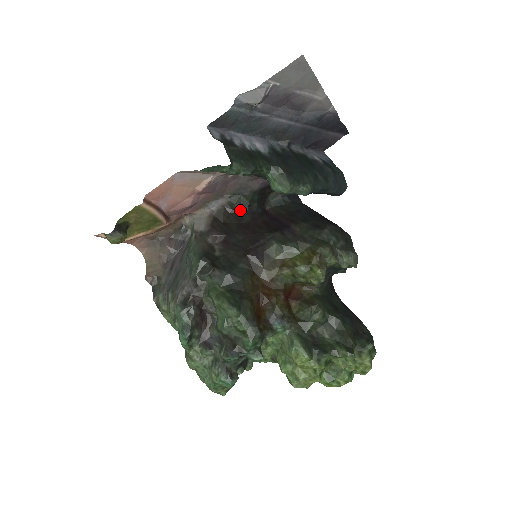
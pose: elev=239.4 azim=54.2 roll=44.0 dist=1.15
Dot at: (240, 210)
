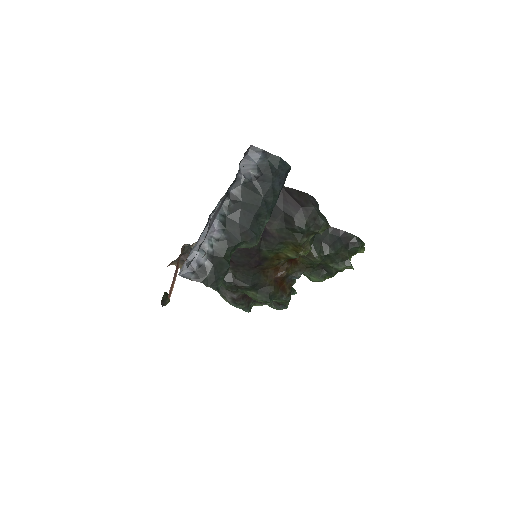
Dot at: occluded
